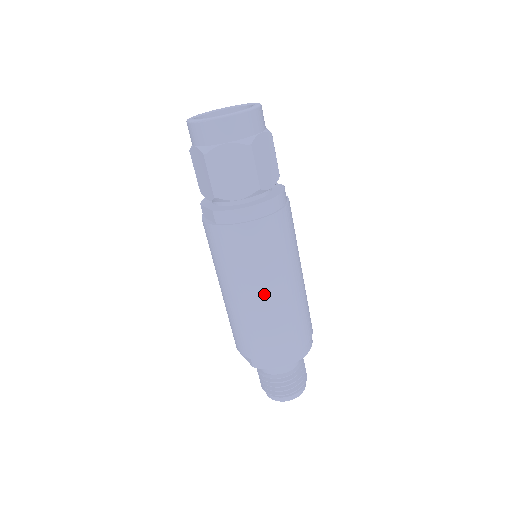
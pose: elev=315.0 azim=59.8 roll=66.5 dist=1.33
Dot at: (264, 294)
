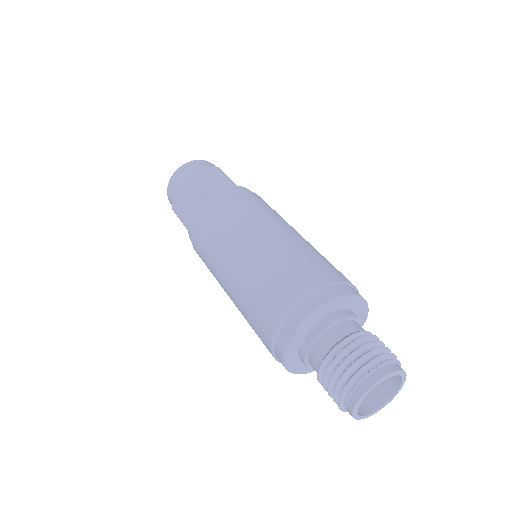
Dot at: (271, 231)
